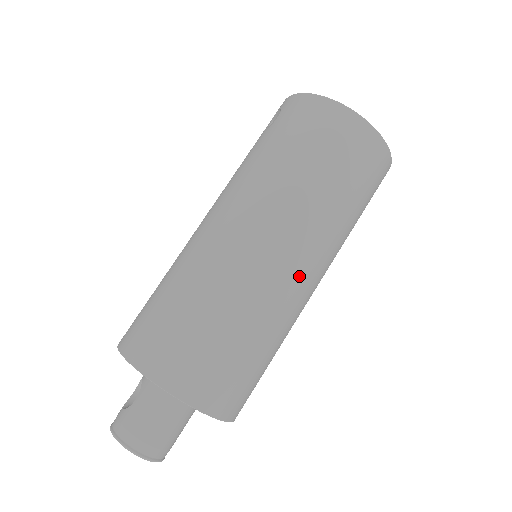
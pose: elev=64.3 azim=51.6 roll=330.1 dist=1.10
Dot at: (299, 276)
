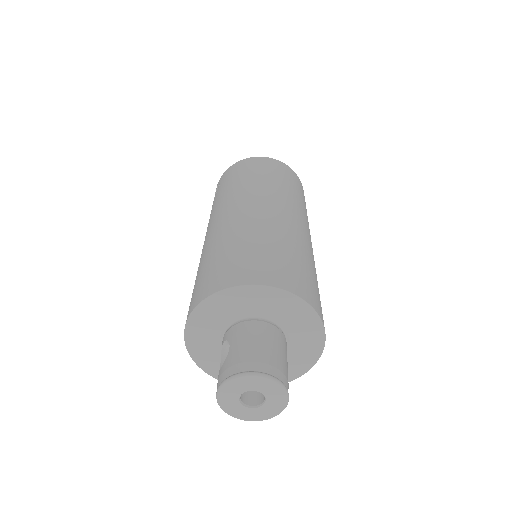
Dot at: (297, 222)
